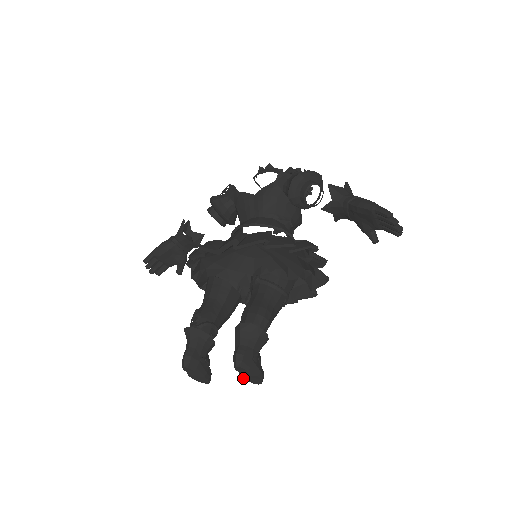
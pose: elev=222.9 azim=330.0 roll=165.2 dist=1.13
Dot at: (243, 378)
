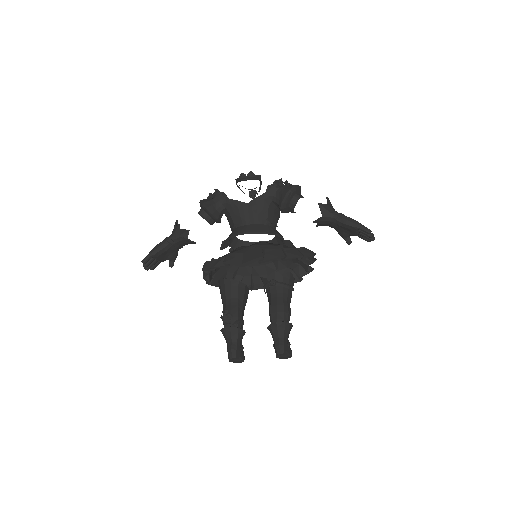
Dot at: occluded
